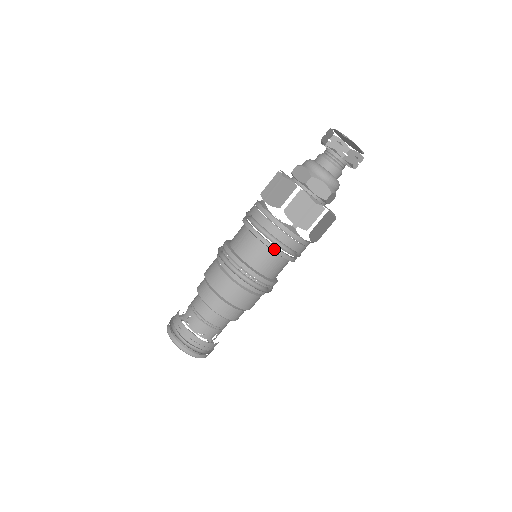
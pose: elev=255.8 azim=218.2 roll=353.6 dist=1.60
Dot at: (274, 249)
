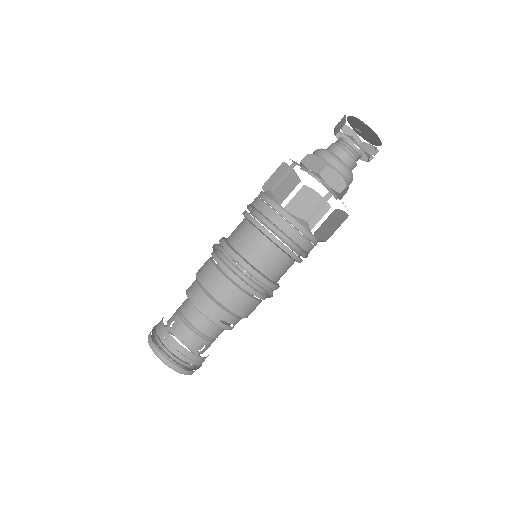
Dot at: (252, 220)
